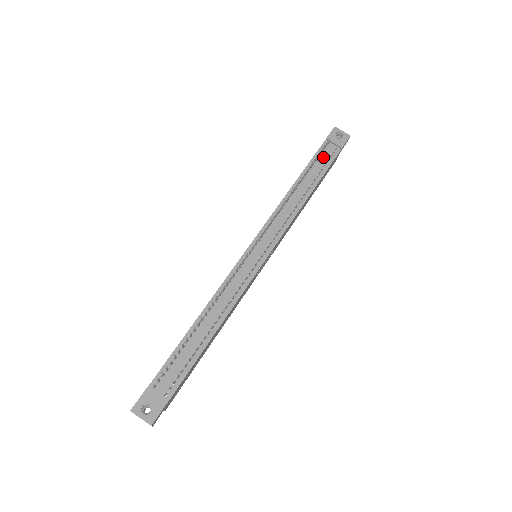
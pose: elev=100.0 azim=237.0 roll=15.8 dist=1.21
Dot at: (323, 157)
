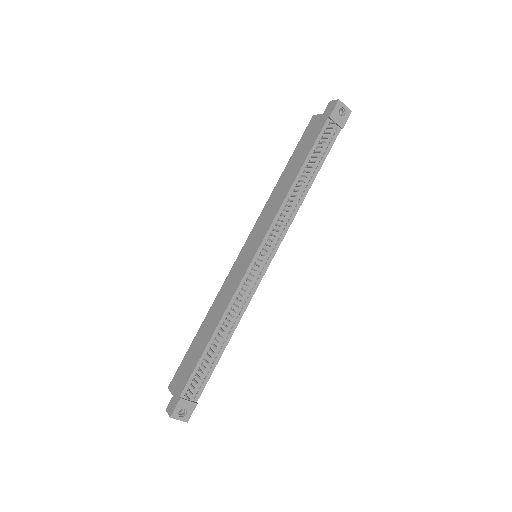
Dot at: occluded
